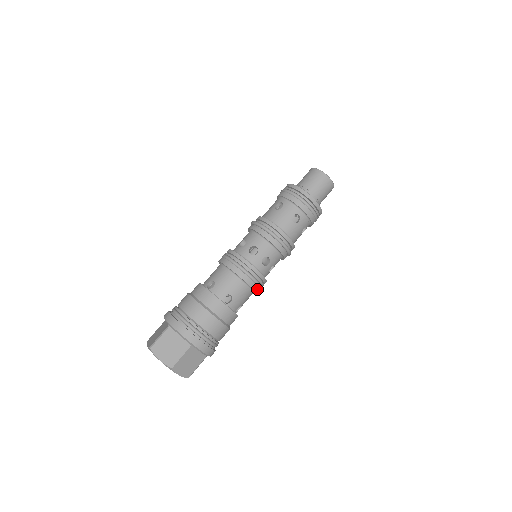
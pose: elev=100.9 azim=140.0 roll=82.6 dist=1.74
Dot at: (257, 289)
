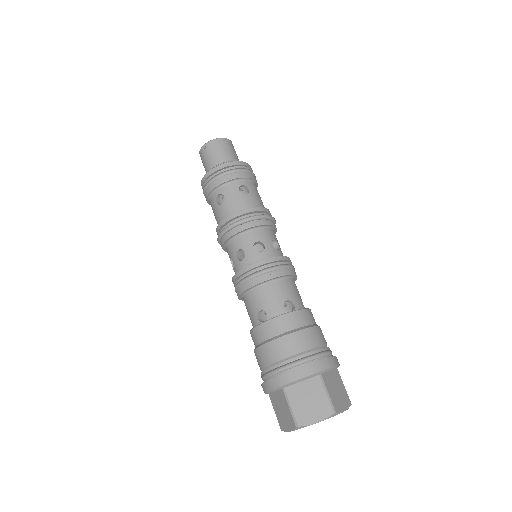
Dot at: occluded
